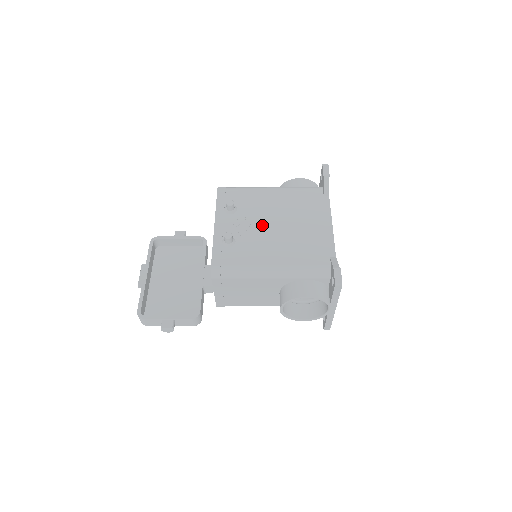
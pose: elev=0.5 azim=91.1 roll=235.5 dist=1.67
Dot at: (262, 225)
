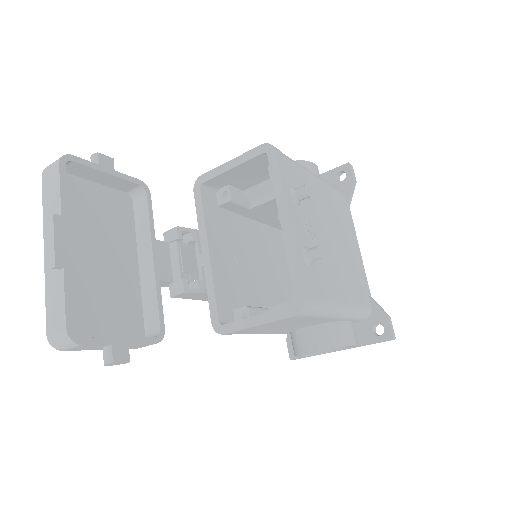
Dot at: (323, 235)
